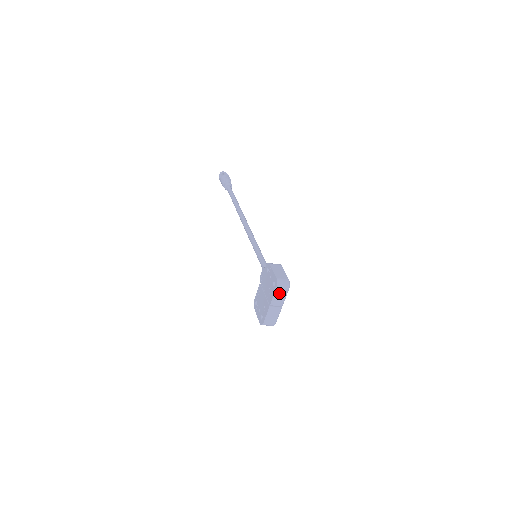
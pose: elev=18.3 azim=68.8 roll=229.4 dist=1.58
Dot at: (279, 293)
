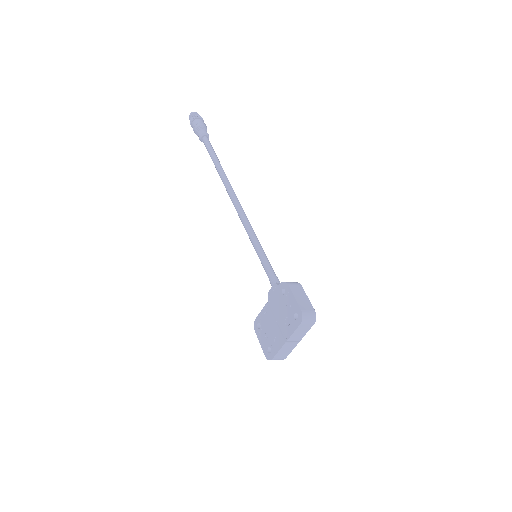
Dot at: (302, 329)
